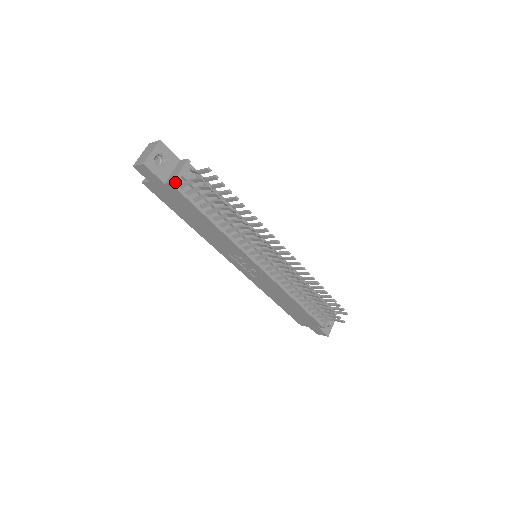
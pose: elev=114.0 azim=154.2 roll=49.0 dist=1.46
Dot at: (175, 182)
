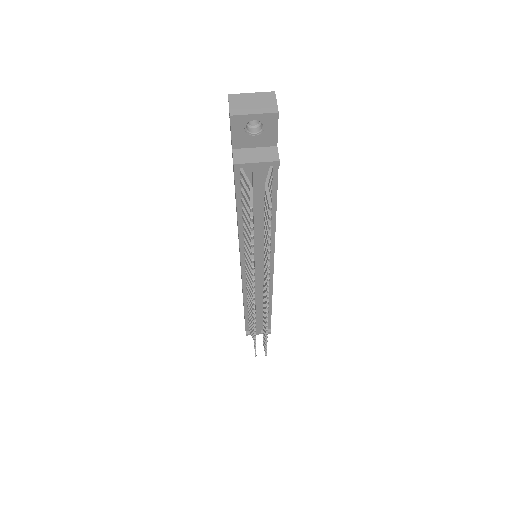
Dot at: (237, 166)
